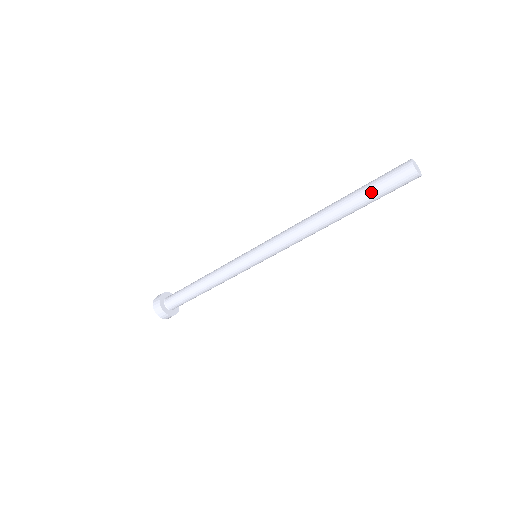
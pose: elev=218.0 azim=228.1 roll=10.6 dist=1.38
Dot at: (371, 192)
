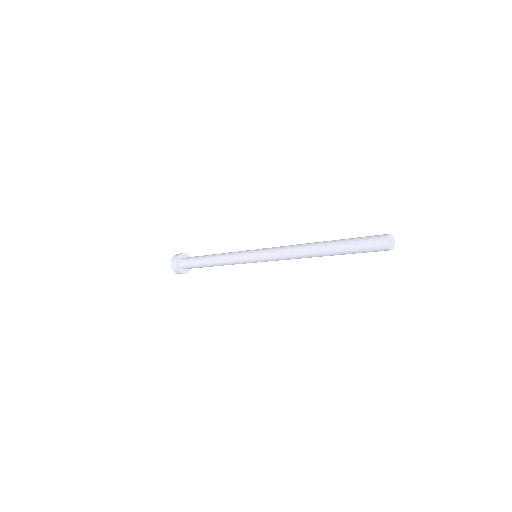
Dot at: occluded
